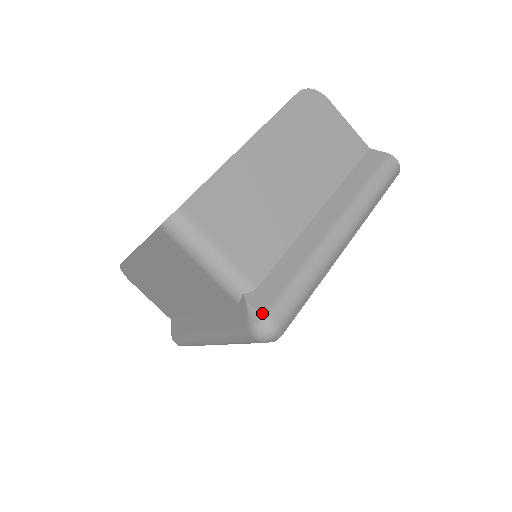
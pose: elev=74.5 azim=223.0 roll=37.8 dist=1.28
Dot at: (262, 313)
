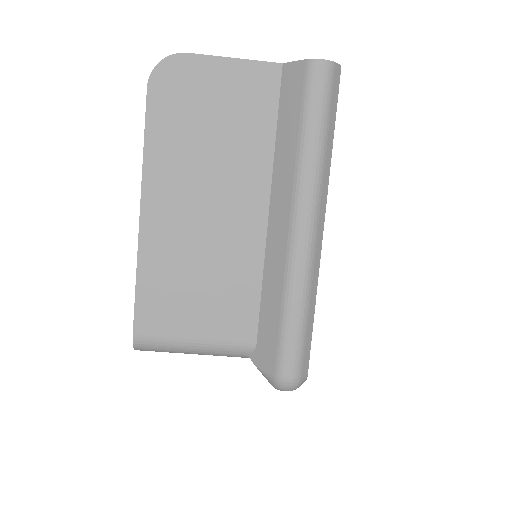
Dot at: (272, 376)
